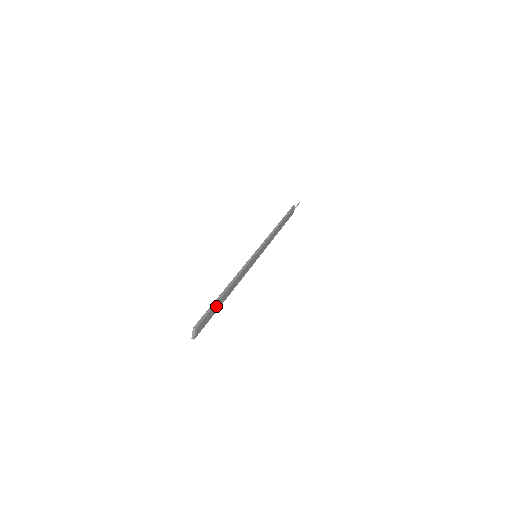
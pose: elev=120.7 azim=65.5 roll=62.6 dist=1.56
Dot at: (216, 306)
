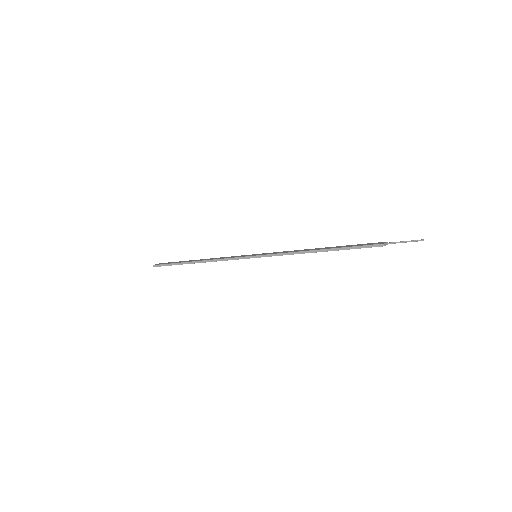
Dot at: occluded
